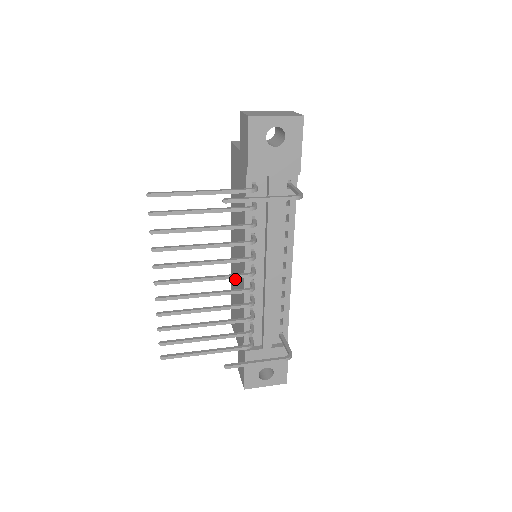
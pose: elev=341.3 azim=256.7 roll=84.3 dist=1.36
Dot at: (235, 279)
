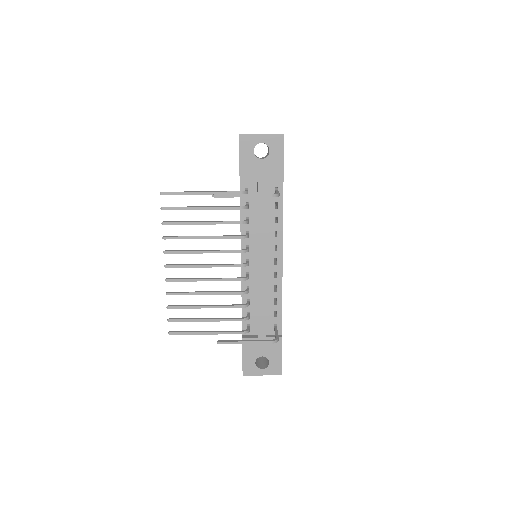
Dot at: occluded
